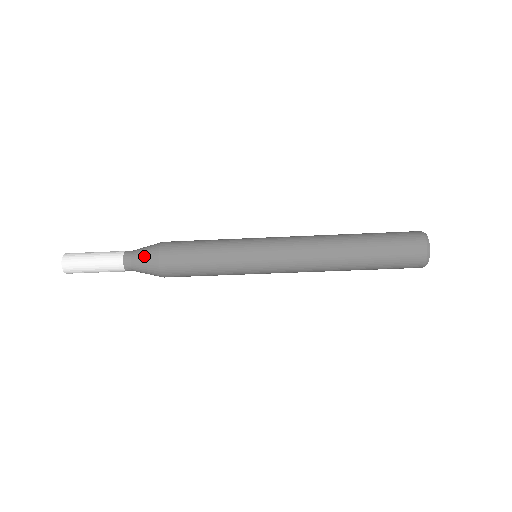
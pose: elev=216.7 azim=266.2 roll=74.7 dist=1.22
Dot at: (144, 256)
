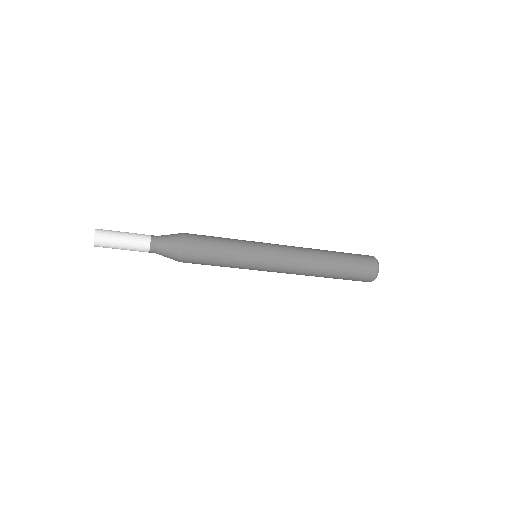
Dot at: (170, 240)
